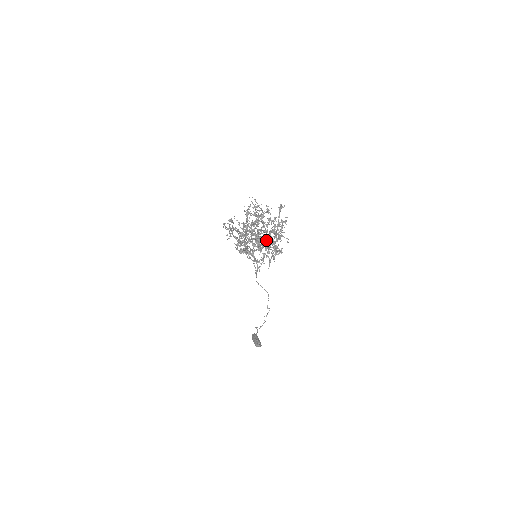
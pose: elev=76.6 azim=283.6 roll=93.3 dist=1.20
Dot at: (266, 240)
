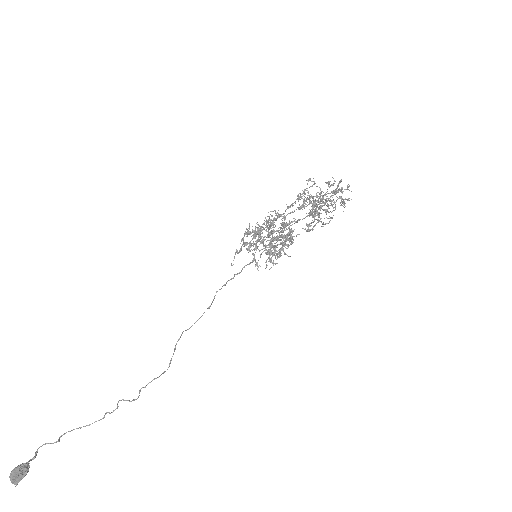
Dot at: (306, 216)
